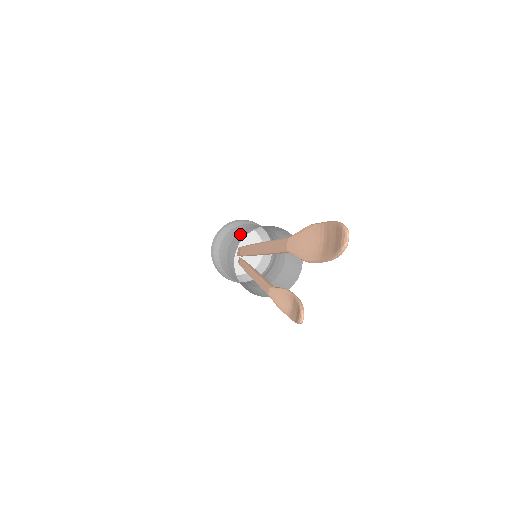
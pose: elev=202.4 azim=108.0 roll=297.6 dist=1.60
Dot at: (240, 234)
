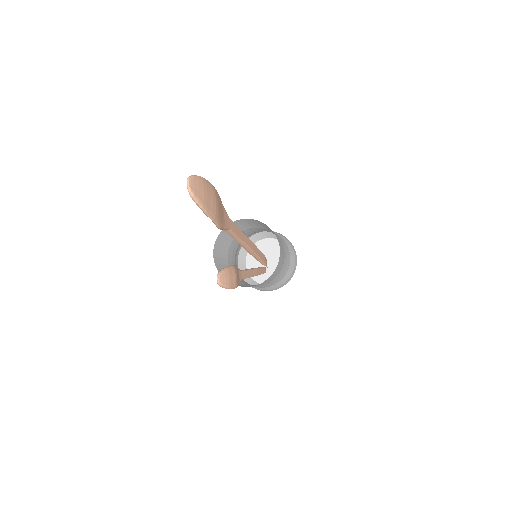
Dot at: (227, 238)
